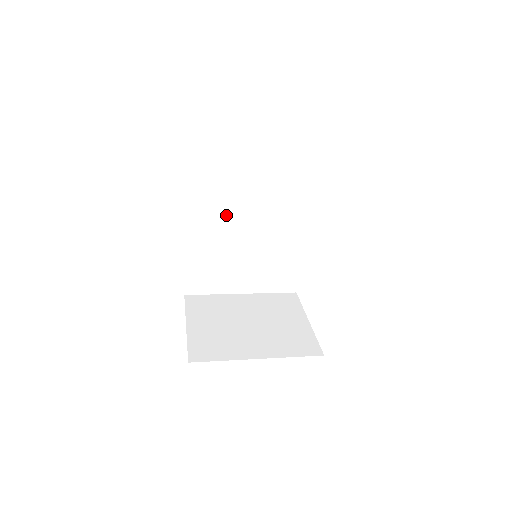
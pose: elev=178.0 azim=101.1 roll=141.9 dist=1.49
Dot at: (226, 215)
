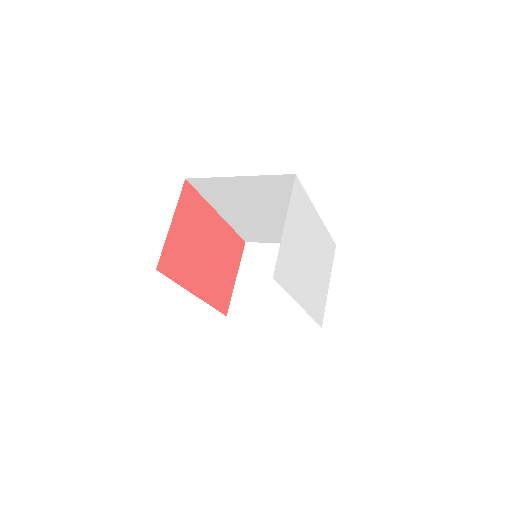
Dot at: (242, 206)
